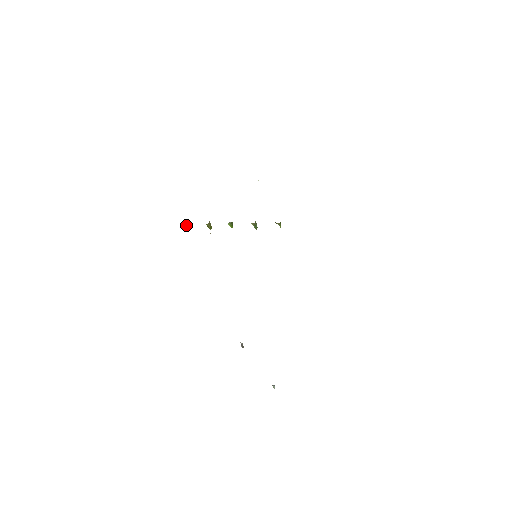
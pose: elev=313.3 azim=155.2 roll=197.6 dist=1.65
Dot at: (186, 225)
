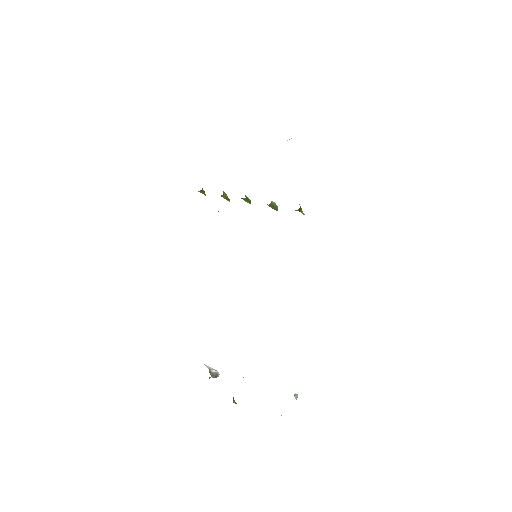
Dot at: (202, 192)
